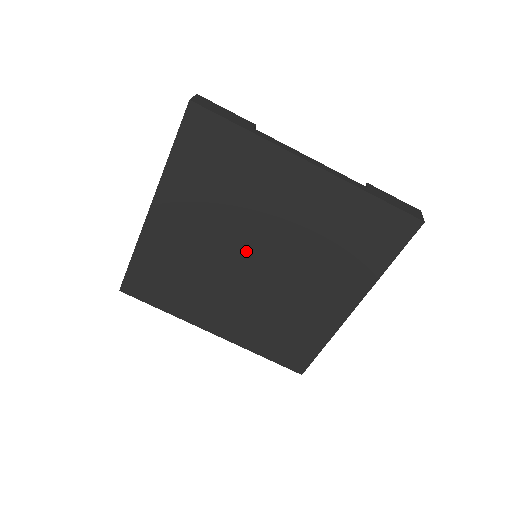
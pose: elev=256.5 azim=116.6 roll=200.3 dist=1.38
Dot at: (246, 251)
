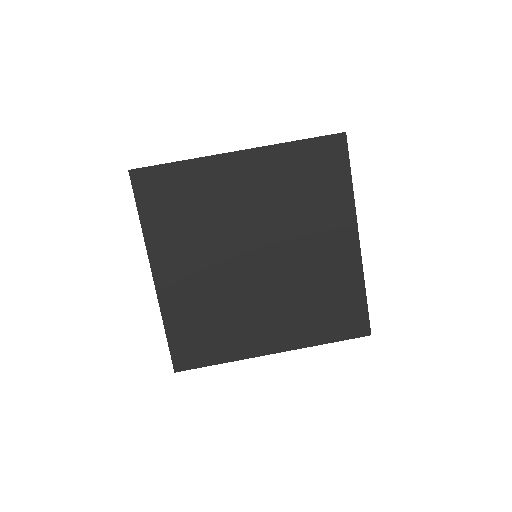
Dot at: (245, 255)
